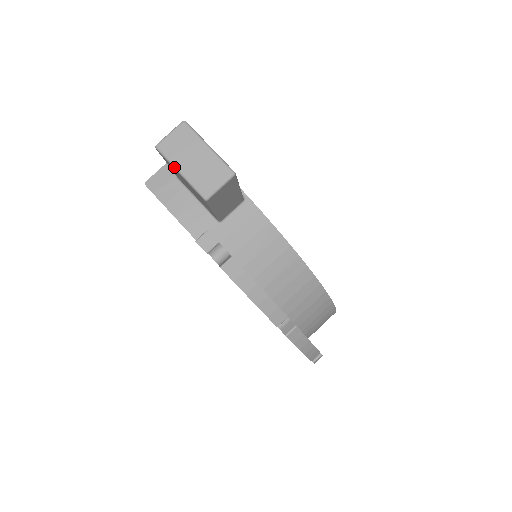
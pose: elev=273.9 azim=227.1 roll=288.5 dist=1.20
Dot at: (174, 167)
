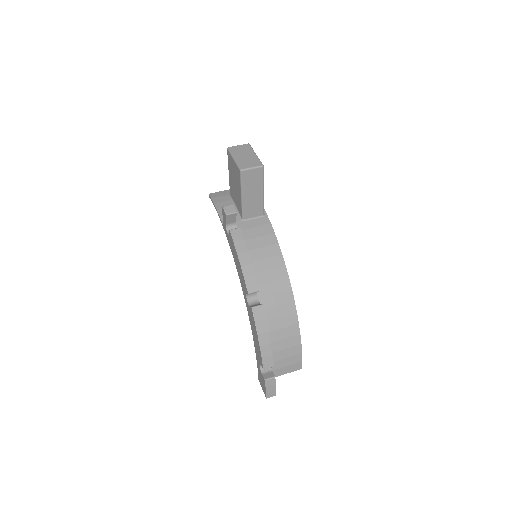
Dot at: (232, 156)
